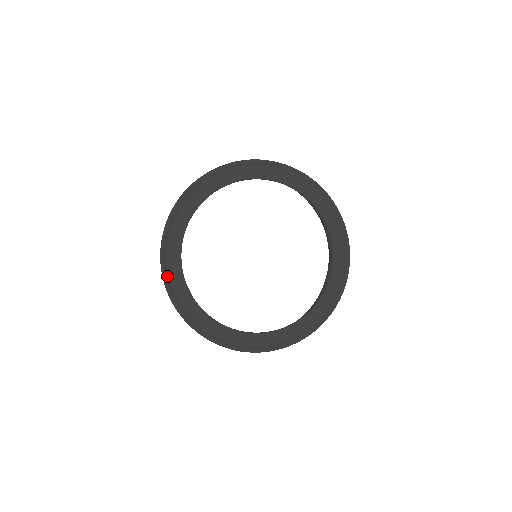
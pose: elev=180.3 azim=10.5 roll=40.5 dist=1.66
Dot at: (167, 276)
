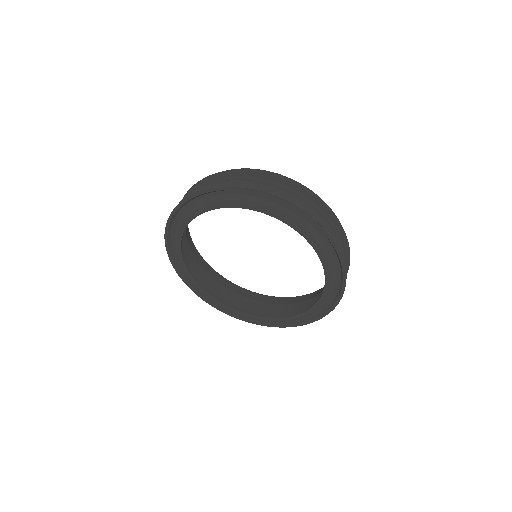
Dot at: (229, 311)
